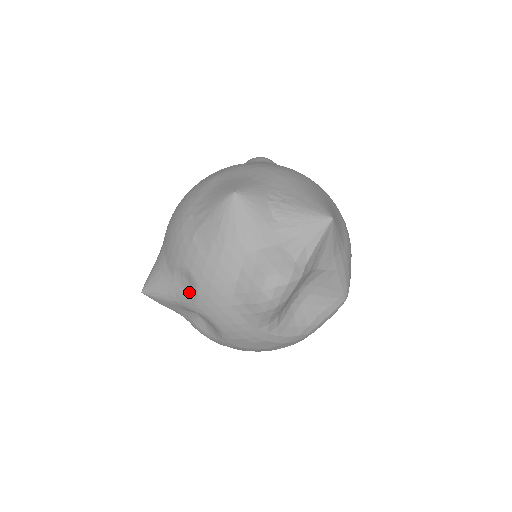
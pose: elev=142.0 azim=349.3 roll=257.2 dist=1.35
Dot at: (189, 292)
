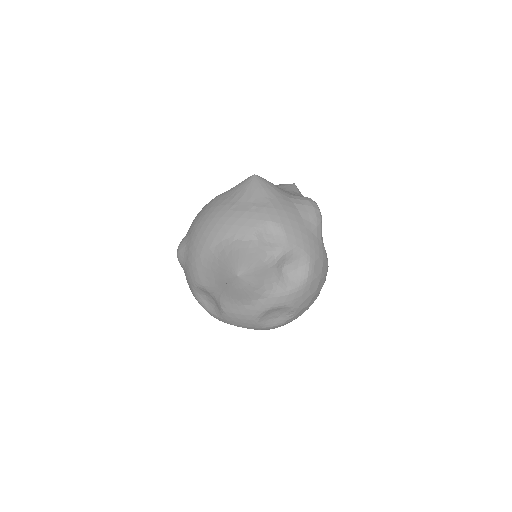
Dot at: (276, 239)
